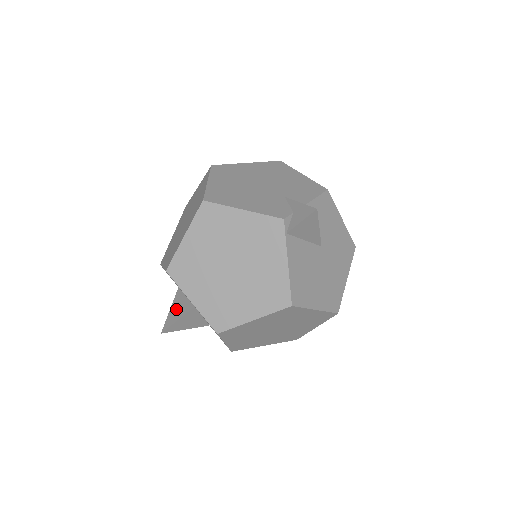
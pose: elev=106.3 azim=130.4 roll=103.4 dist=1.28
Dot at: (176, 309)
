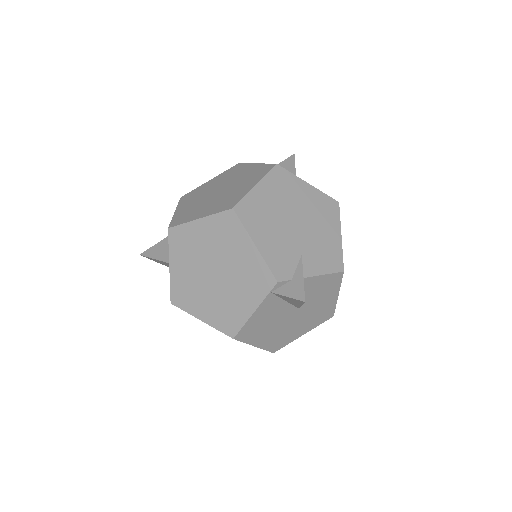
Dot at: (163, 247)
